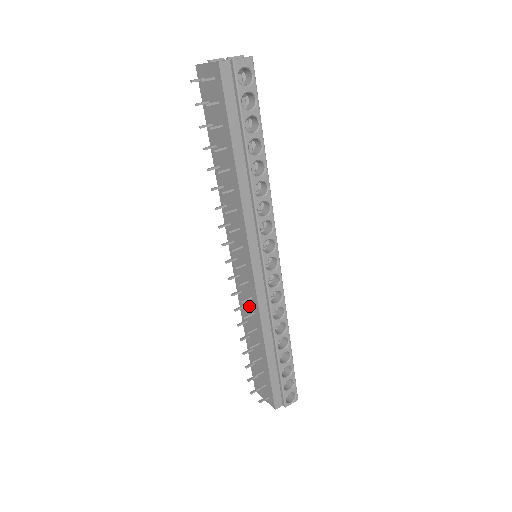
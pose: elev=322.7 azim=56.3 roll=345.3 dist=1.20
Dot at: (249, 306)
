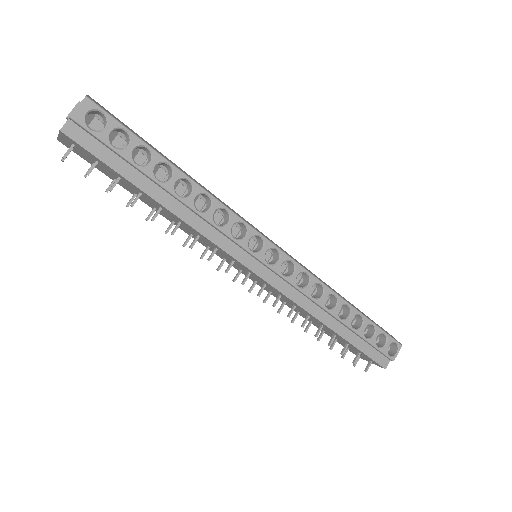
Dot at: (287, 301)
